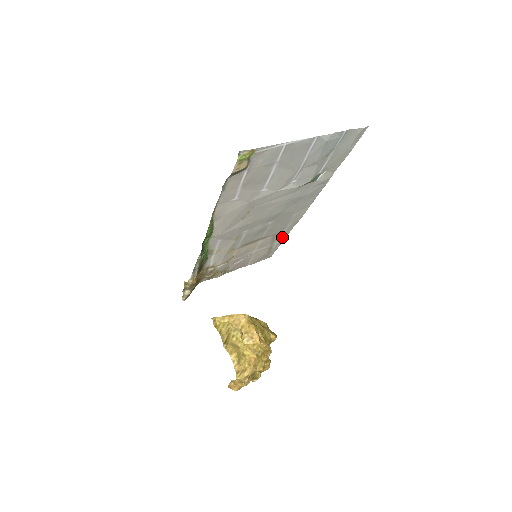
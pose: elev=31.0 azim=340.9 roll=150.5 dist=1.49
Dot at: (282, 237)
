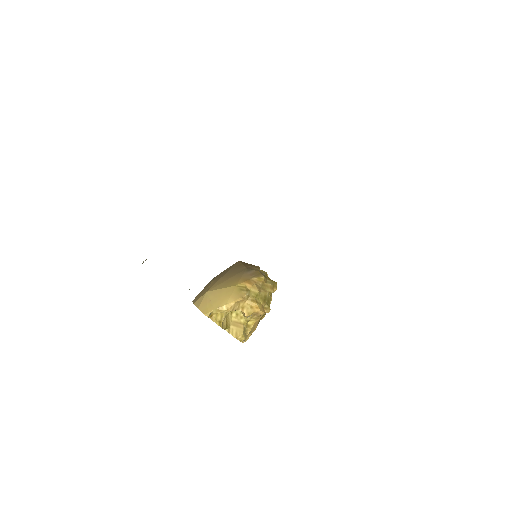
Dot at: occluded
